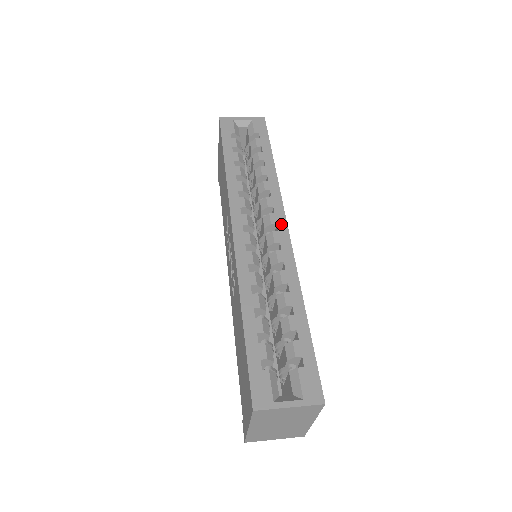
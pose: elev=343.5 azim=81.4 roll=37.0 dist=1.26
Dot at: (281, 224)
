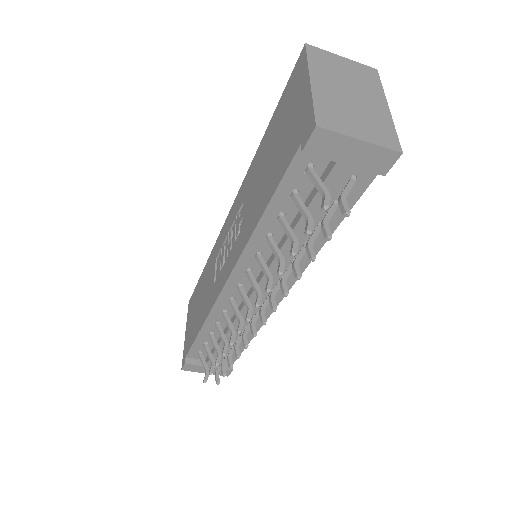
Dot at: occluded
